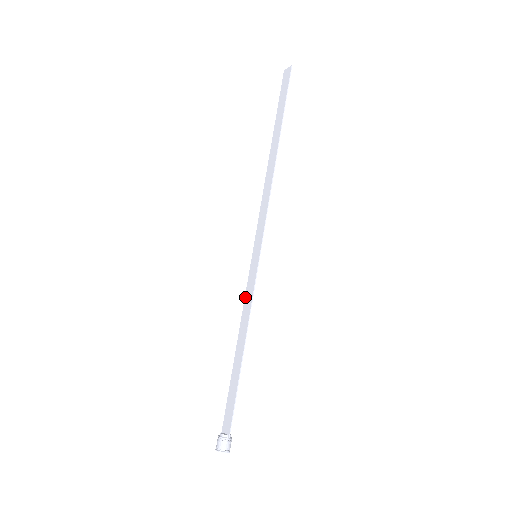
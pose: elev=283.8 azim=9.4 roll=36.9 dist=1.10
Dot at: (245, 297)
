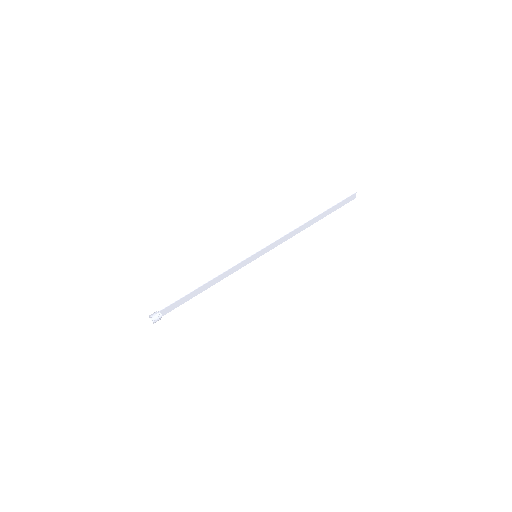
Dot at: (234, 271)
